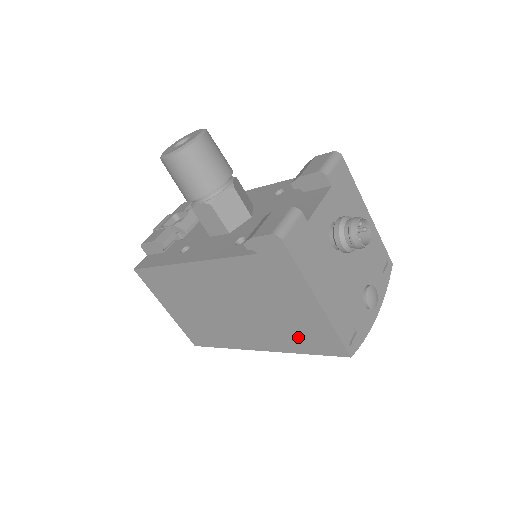
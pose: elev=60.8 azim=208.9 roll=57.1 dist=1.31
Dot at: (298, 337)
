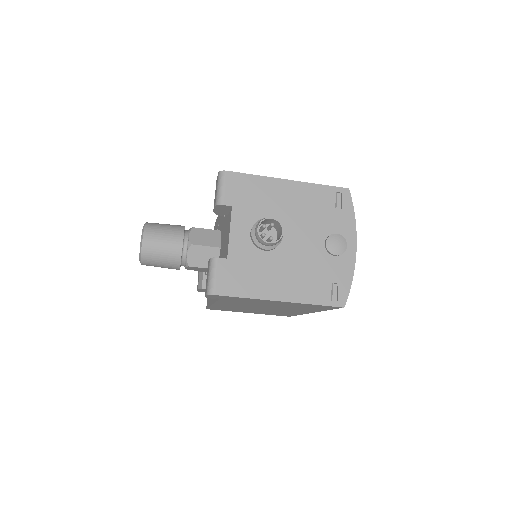
Dot at: (308, 308)
